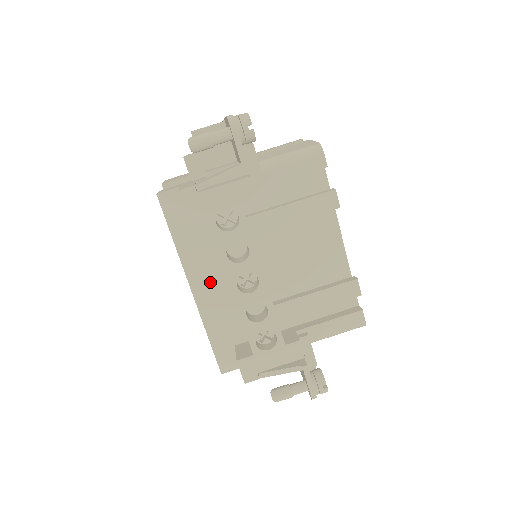
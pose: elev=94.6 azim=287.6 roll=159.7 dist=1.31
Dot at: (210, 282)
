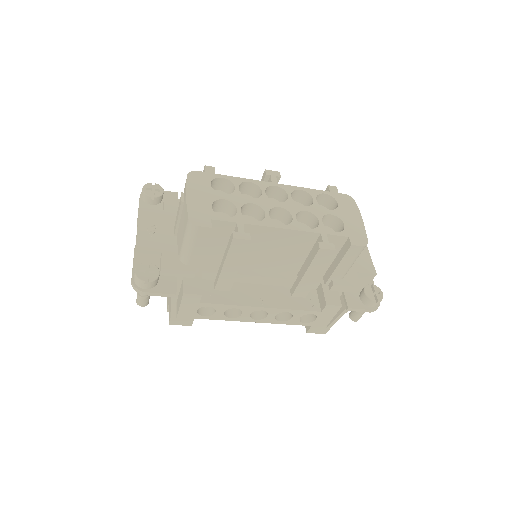
Dot at: occluded
